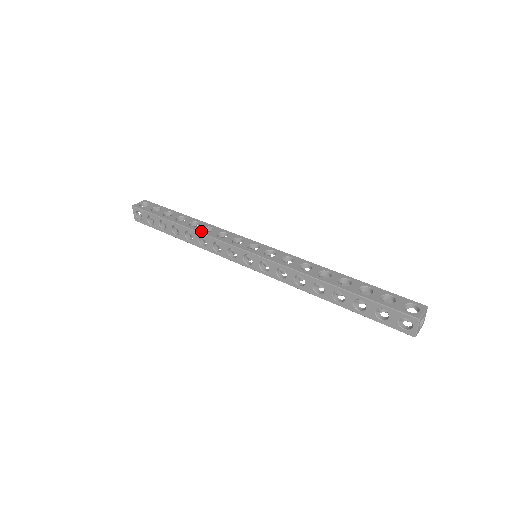
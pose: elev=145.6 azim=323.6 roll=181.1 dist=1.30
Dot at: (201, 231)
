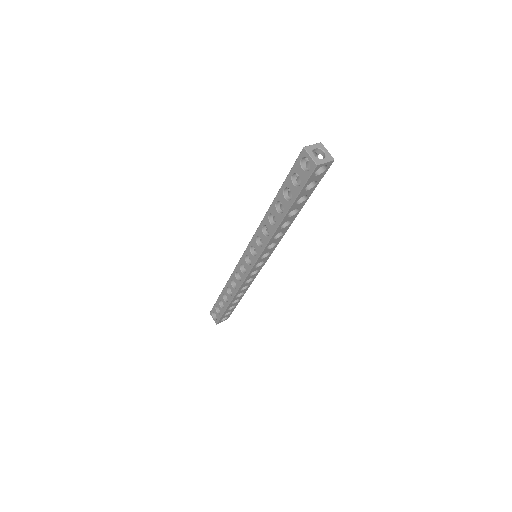
Dot at: (230, 278)
